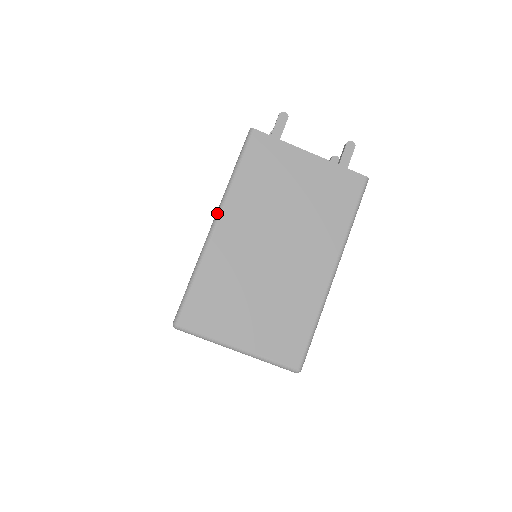
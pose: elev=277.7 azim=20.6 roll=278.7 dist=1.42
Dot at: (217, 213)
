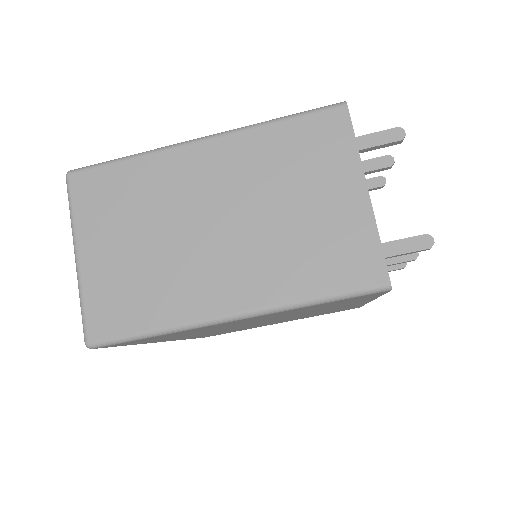
Dot at: occluded
